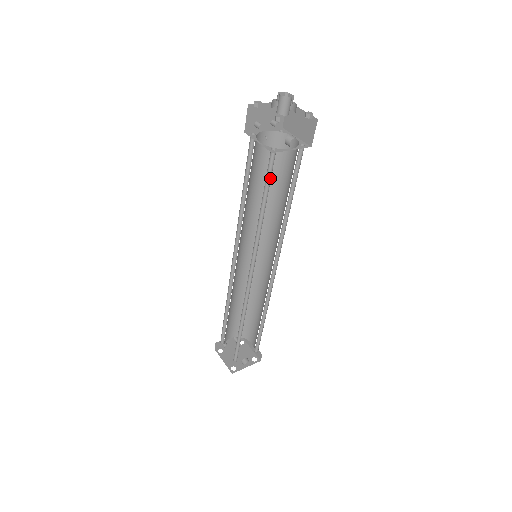
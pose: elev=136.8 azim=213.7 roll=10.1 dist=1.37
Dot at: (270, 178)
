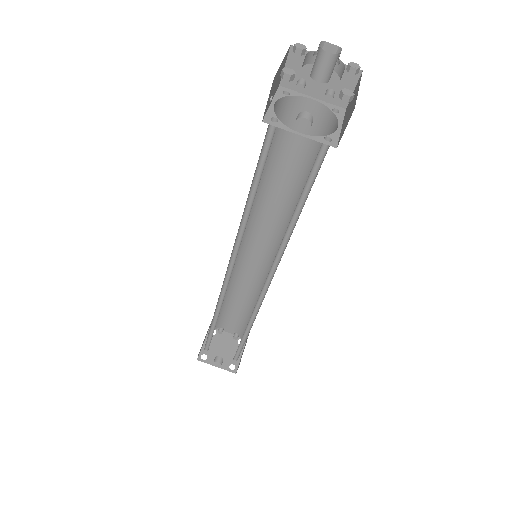
Dot at: occluded
